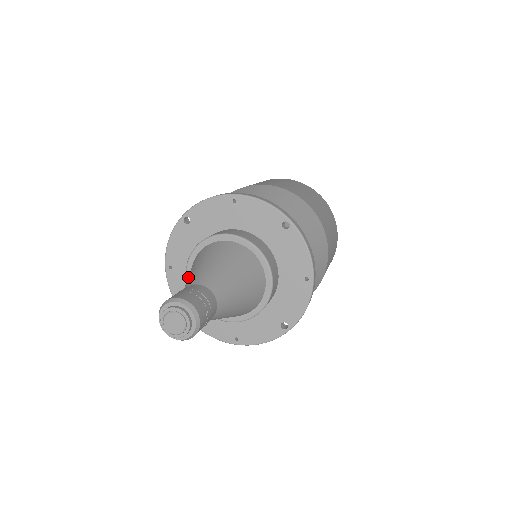
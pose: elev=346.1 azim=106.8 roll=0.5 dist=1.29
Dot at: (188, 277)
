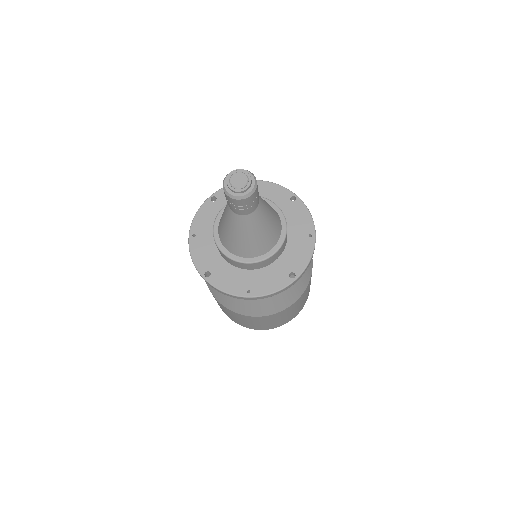
Dot at: occluded
